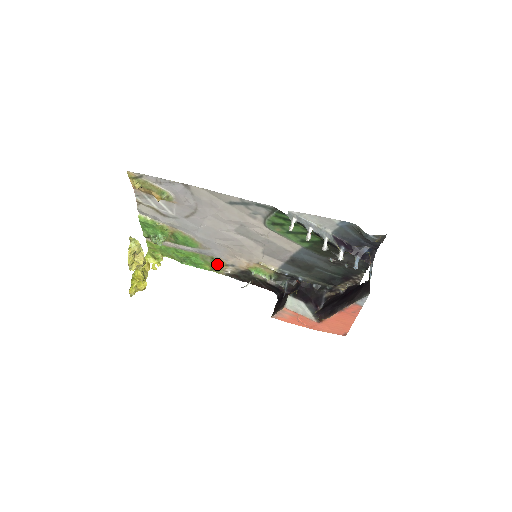
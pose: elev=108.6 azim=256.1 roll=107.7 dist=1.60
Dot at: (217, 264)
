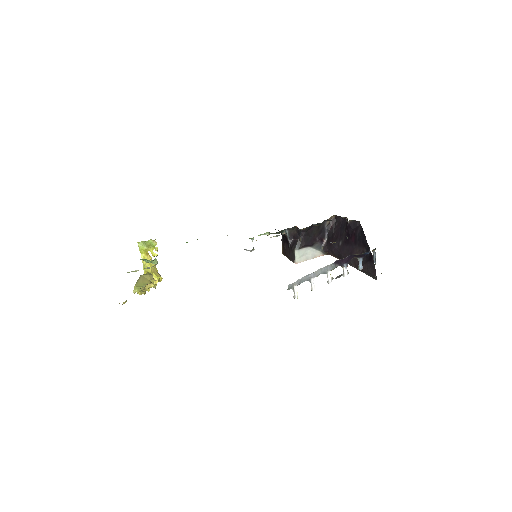
Dot at: occluded
